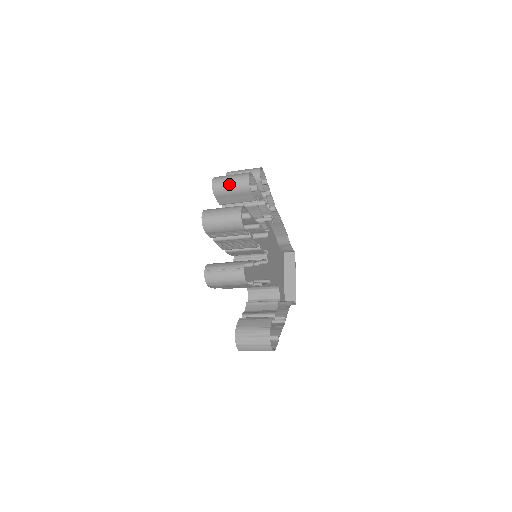
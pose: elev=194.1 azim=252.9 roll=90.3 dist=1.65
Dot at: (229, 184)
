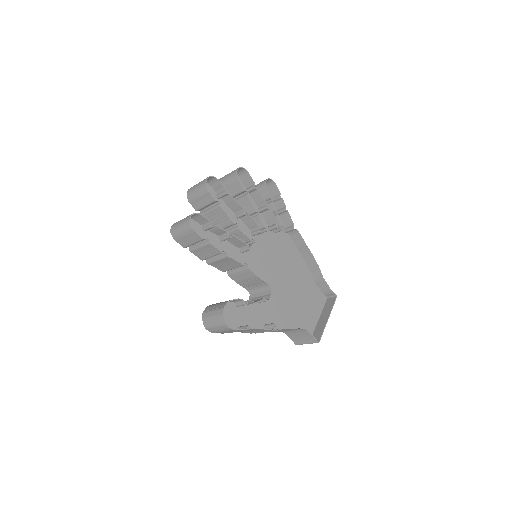
Dot at: (226, 177)
